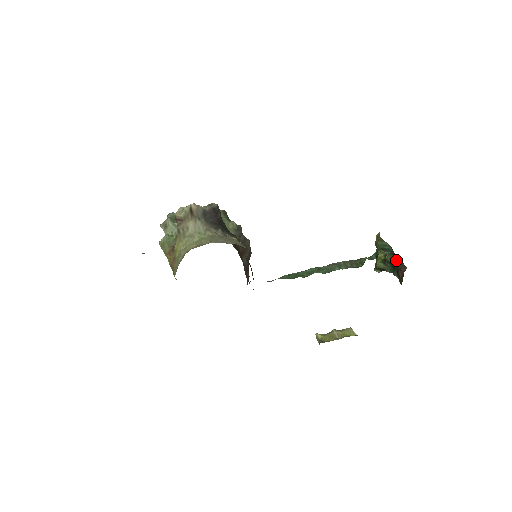
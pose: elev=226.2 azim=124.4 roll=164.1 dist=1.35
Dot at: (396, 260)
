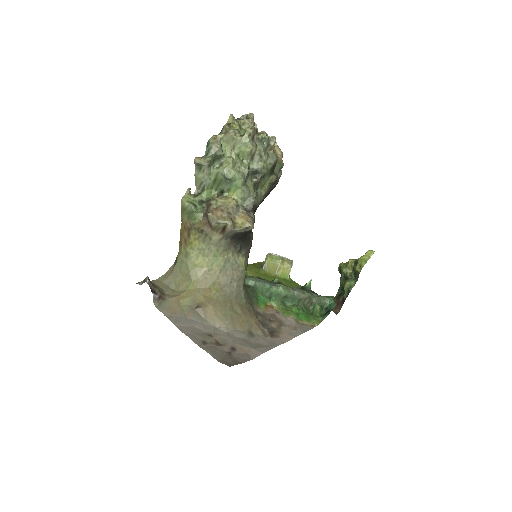
Dot at: (344, 298)
